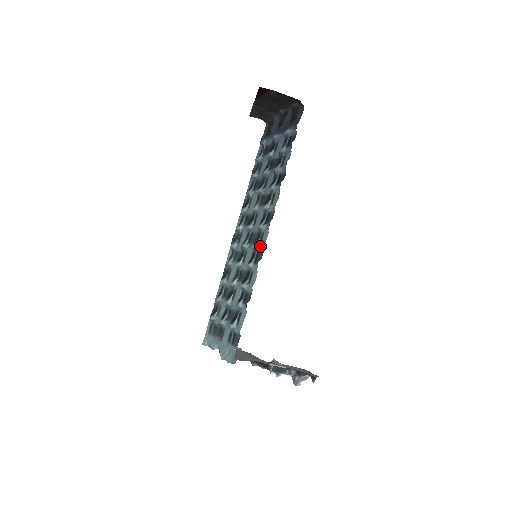
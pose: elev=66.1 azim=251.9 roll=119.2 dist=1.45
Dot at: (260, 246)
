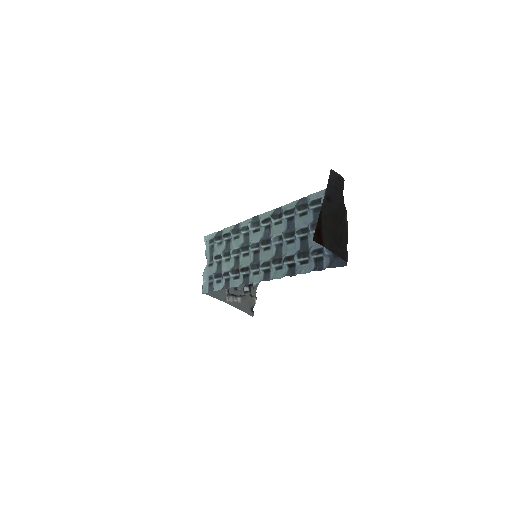
Dot at: (251, 276)
